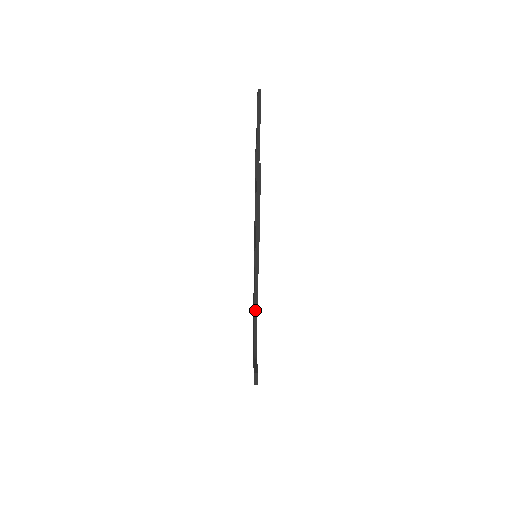
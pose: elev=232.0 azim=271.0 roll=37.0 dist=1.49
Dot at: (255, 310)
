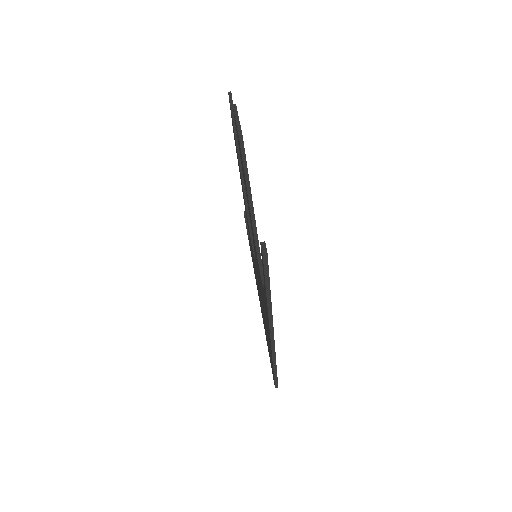
Dot at: (260, 265)
